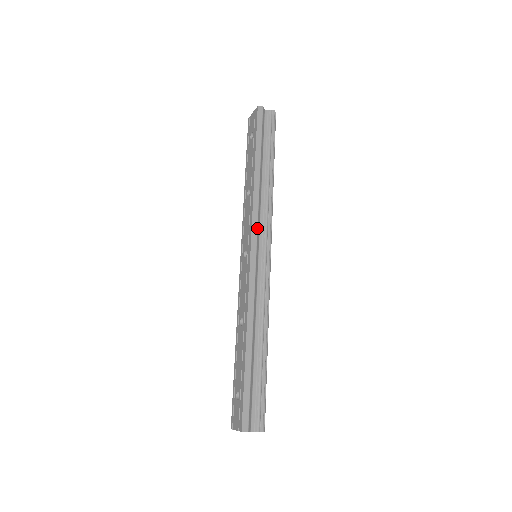
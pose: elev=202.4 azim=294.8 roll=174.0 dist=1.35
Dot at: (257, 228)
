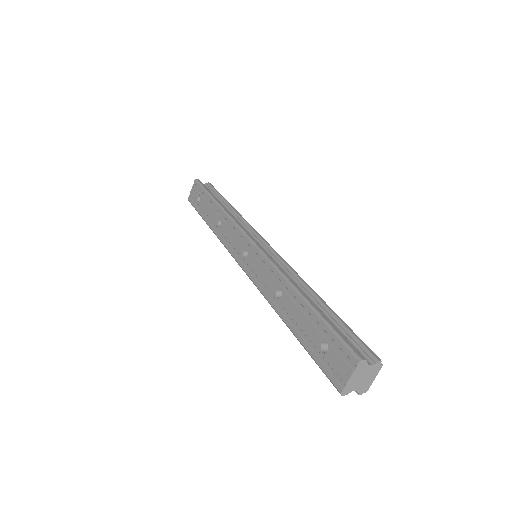
Dot at: (245, 230)
